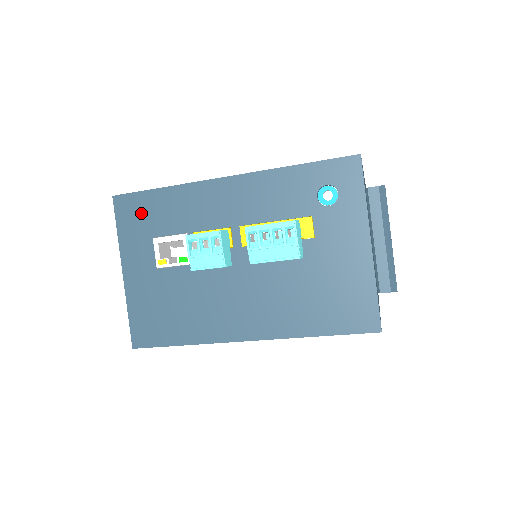
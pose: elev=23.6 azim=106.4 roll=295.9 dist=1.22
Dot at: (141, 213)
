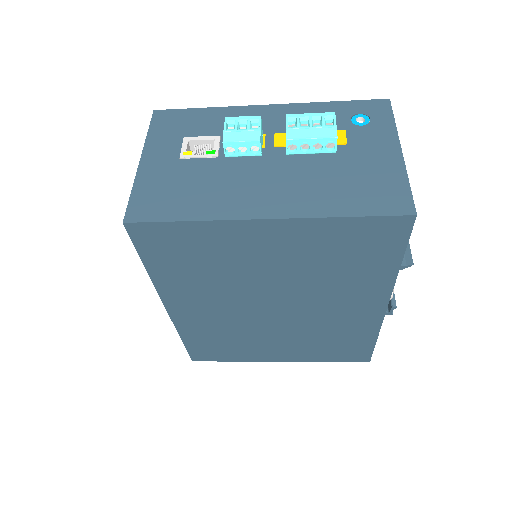
Dot at: (178, 122)
